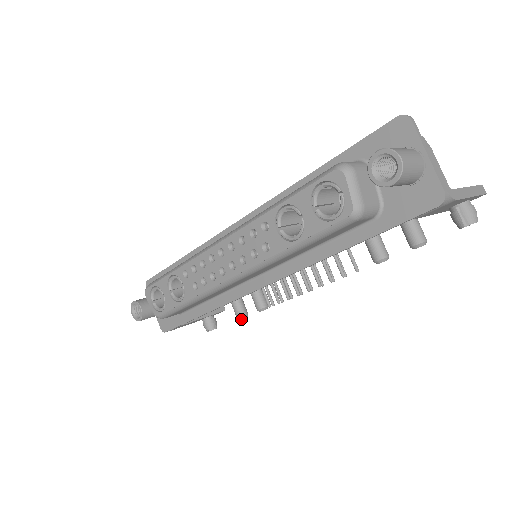
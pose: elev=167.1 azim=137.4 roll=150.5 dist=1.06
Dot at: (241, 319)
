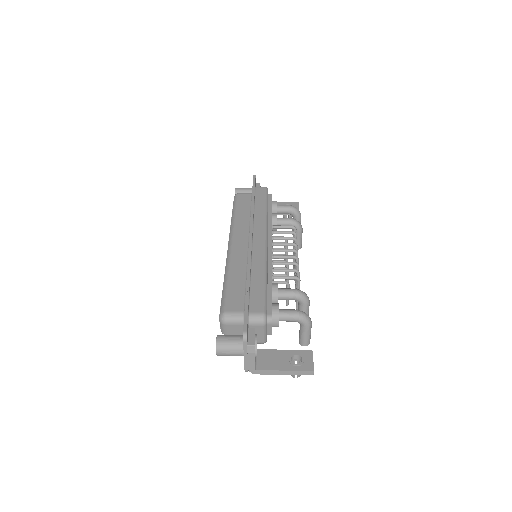
Dot at: occluded
